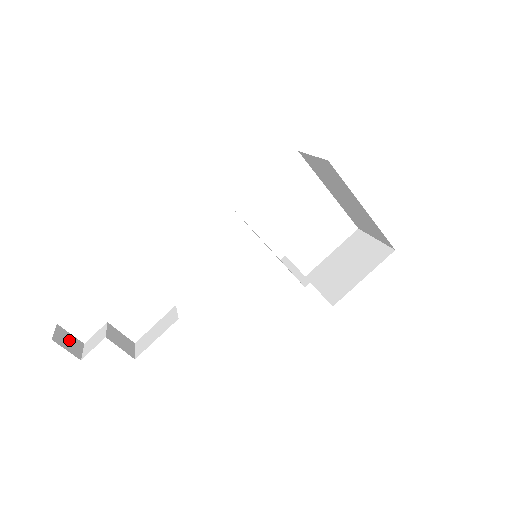
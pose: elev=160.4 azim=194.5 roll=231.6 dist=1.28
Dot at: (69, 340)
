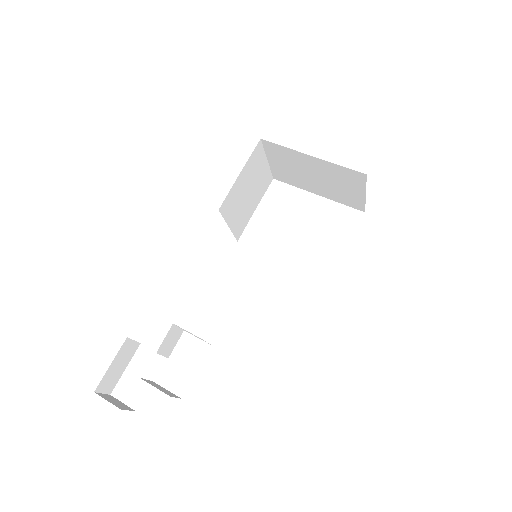
Dot at: (117, 402)
